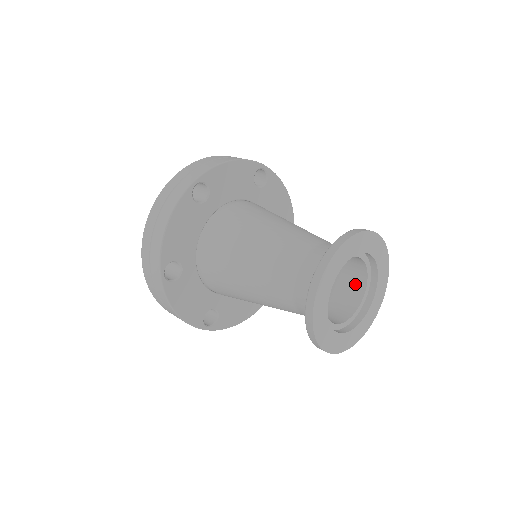
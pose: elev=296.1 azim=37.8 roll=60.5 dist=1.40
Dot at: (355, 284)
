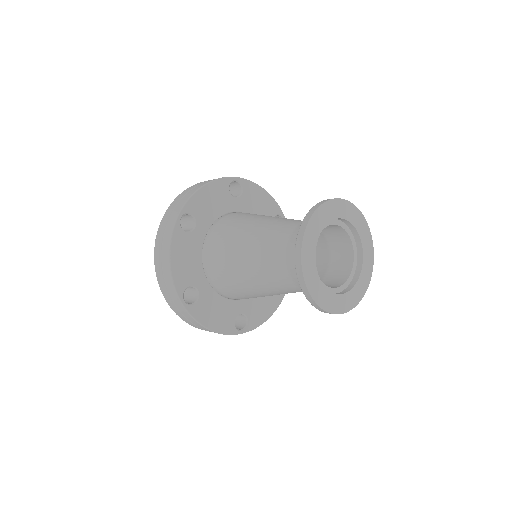
Dot at: (343, 247)
